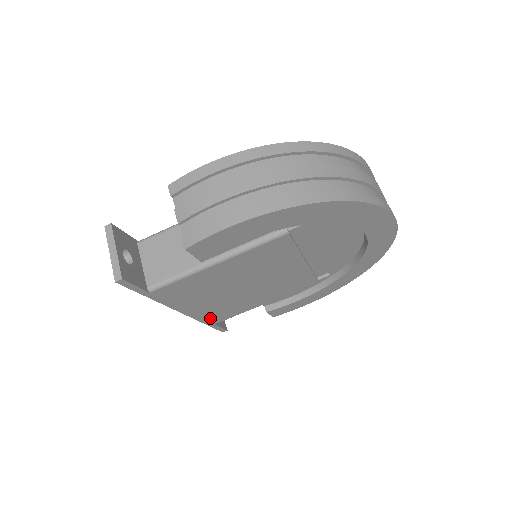
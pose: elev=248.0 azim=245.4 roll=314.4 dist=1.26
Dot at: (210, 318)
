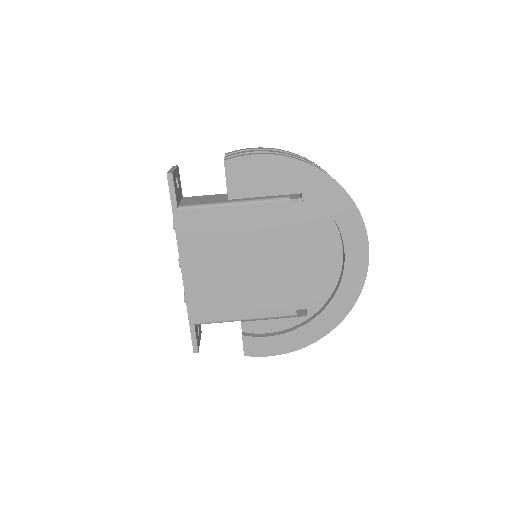
Dot at: (196, 305)
